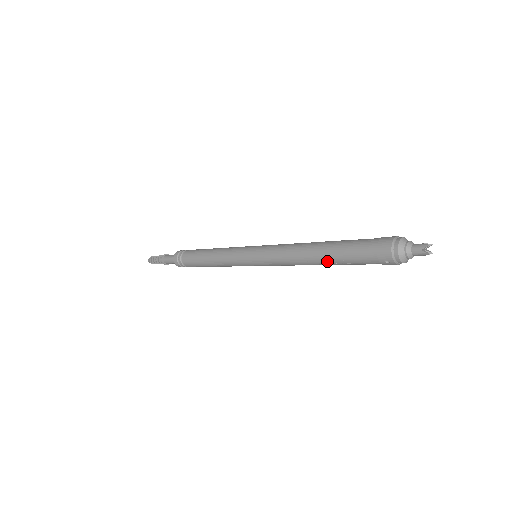
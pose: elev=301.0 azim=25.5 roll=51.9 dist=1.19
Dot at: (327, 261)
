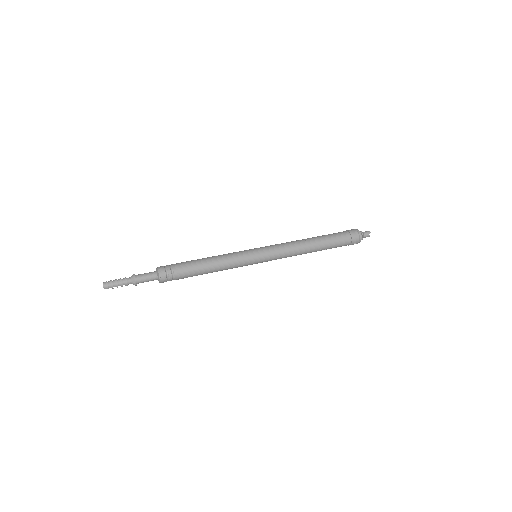
Dot at: (321, 249)
